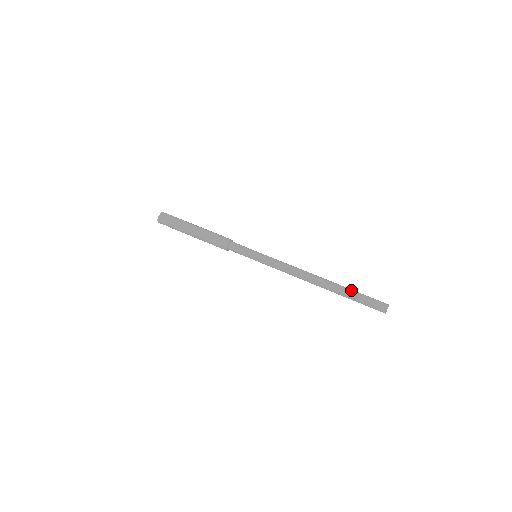
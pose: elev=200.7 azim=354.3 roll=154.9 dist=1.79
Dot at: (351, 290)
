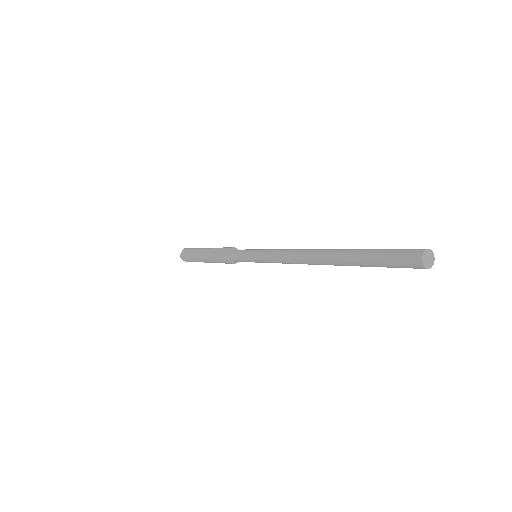
Dot at: (362, 249)
